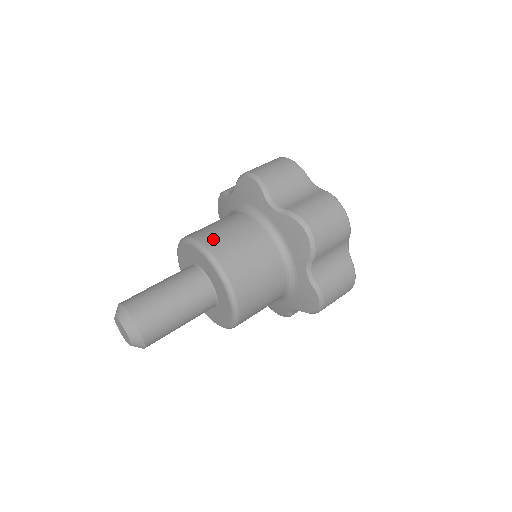
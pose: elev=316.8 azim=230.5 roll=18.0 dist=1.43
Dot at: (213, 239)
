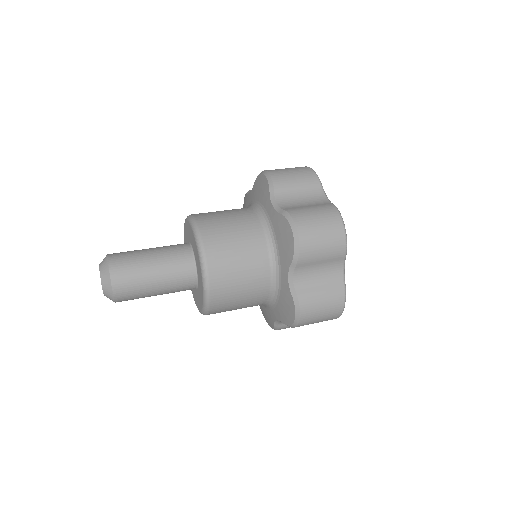
Dot at: occluded
